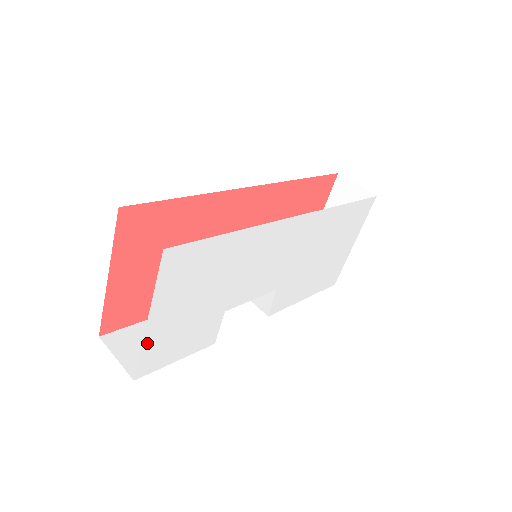
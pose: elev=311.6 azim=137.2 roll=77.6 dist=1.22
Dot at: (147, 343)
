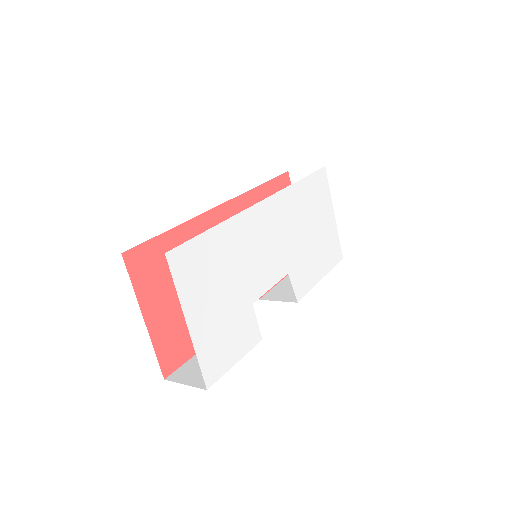
Dot at: (198, 348)
